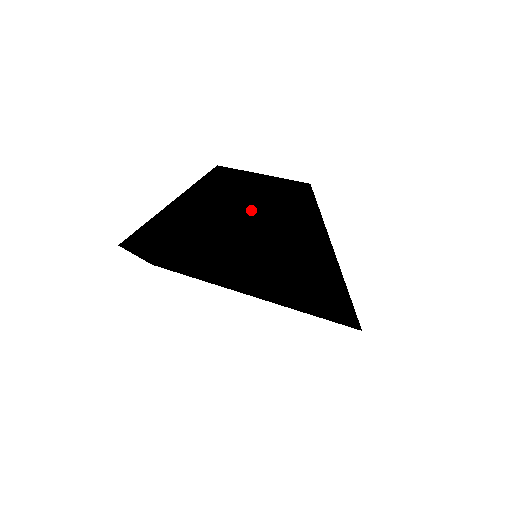
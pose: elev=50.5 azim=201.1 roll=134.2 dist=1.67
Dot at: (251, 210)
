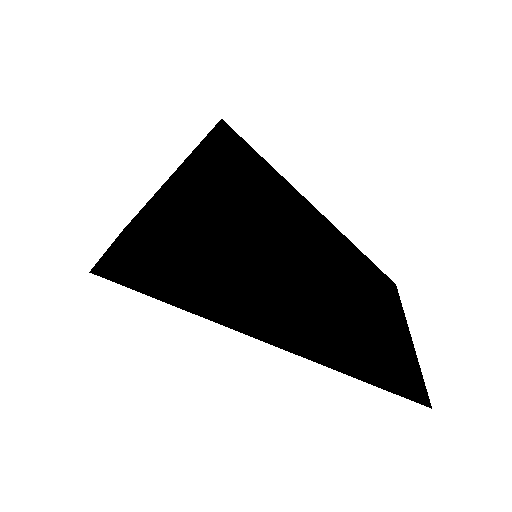
Dot at: (138, 220)
